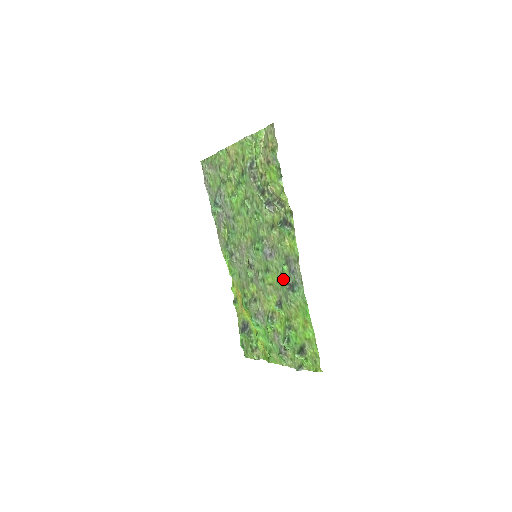
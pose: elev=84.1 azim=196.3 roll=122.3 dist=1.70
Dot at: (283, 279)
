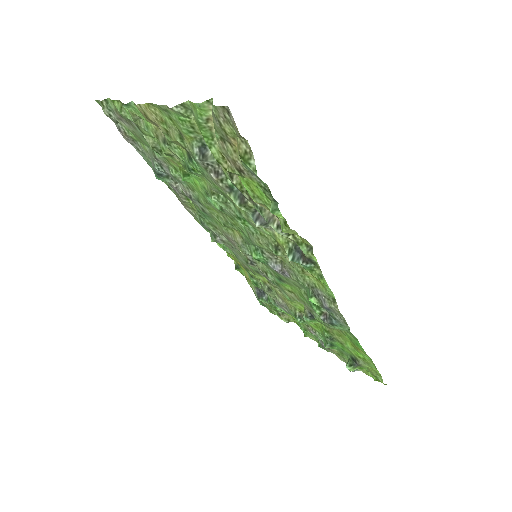
Dot at: occluded
